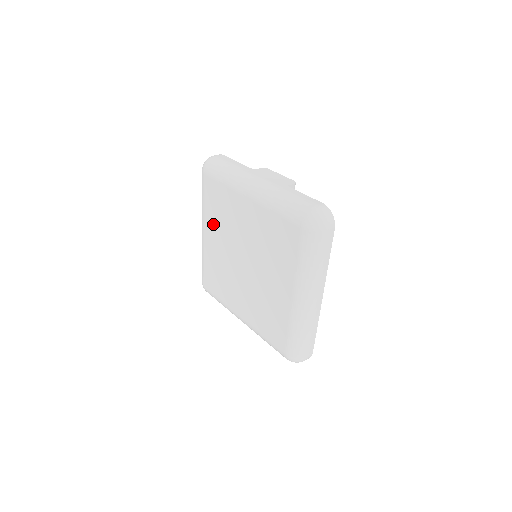
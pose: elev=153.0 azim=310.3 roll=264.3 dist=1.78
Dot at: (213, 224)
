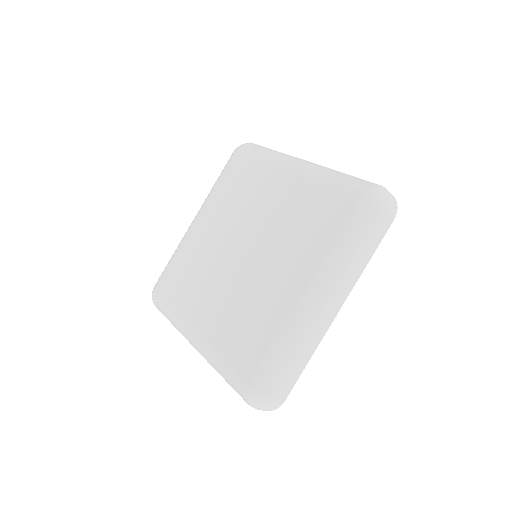
Dot at: (218, 207)
